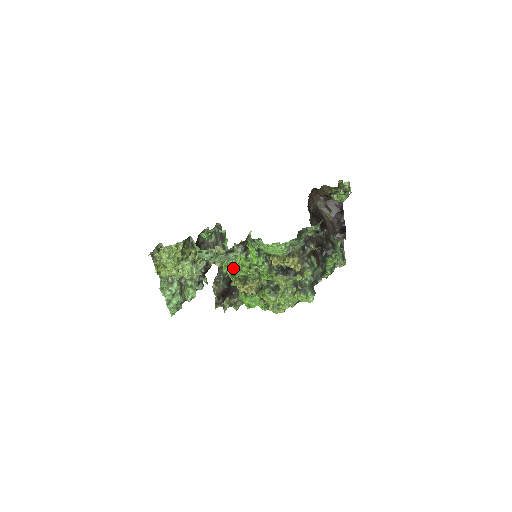
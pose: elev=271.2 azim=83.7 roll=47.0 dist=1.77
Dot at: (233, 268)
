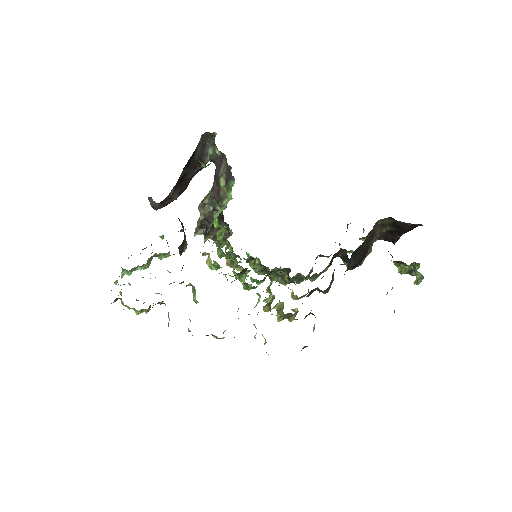
Dot at: (220, 267)
